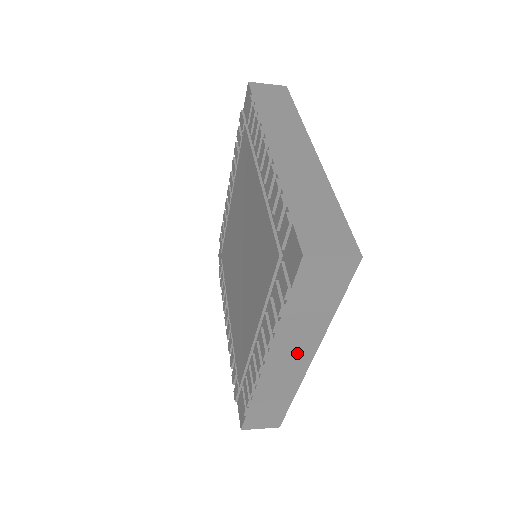
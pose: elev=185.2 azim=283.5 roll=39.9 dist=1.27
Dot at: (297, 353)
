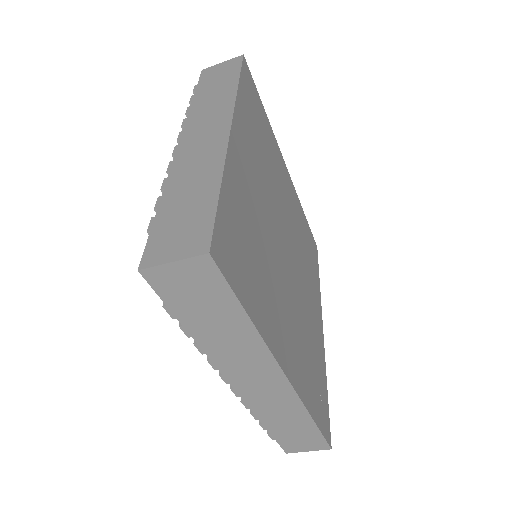
Dot at: (257, 371)
